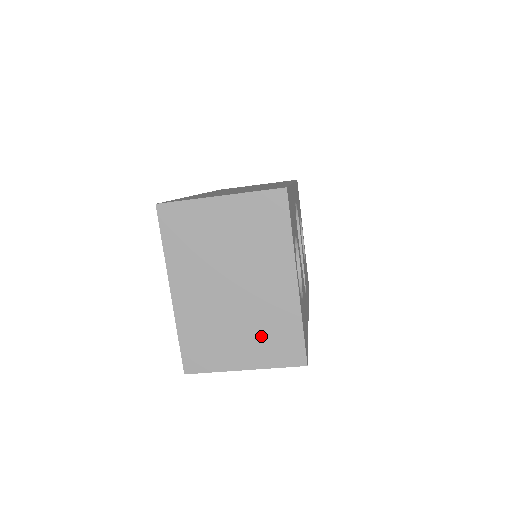
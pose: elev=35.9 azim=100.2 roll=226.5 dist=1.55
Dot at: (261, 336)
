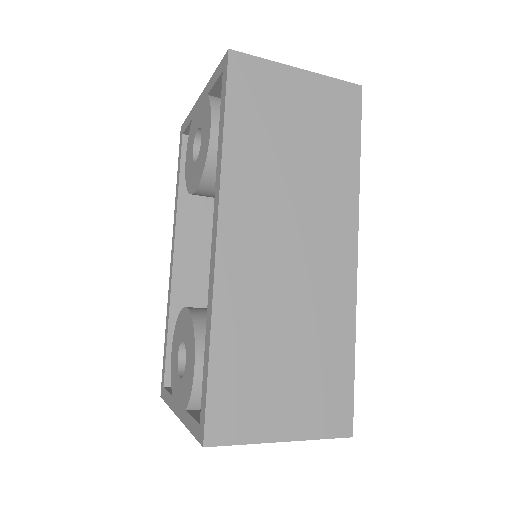
Dot at: occluded
